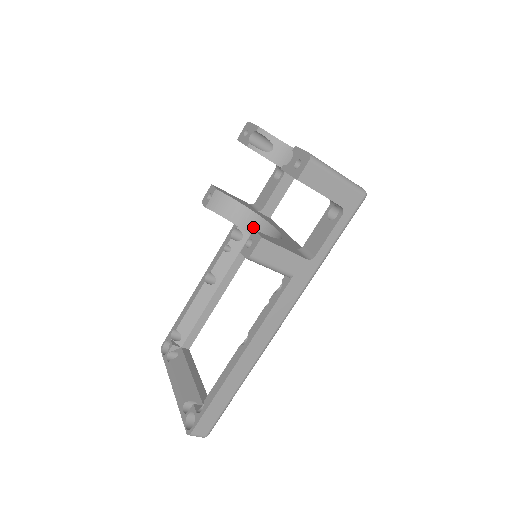
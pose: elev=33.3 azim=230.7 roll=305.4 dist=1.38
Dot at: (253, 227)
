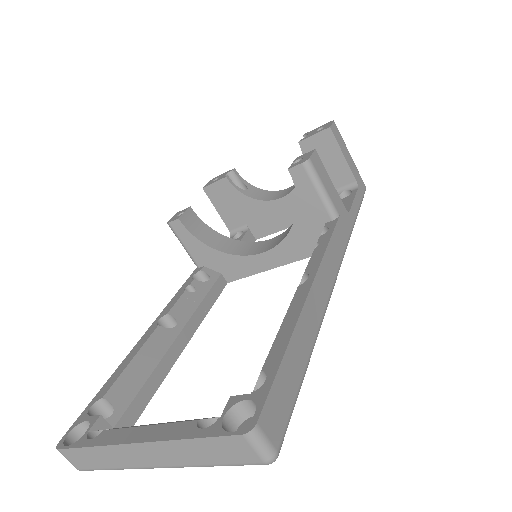
Dot at: (235, 249)
